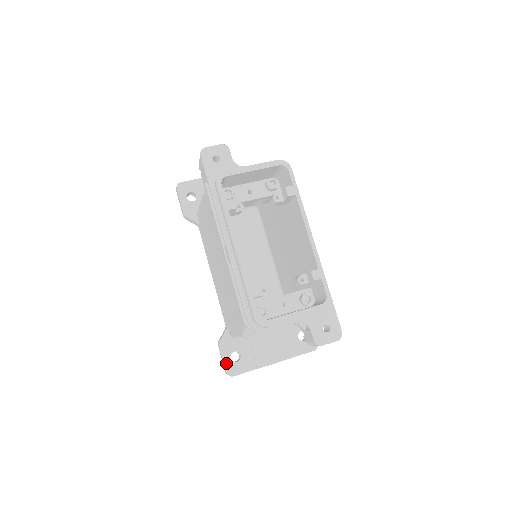
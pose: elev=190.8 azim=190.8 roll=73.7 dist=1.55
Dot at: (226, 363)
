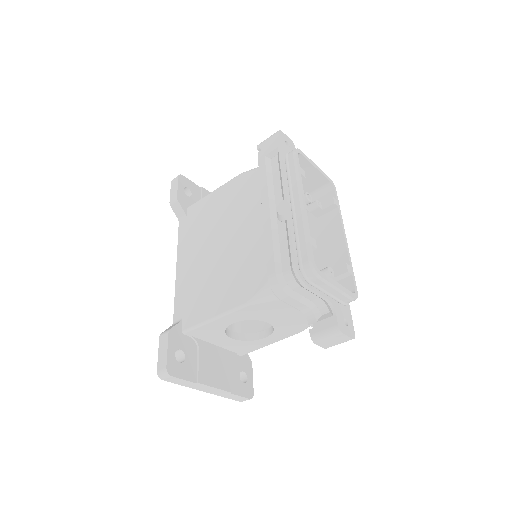
Dot at: (169, 356)
